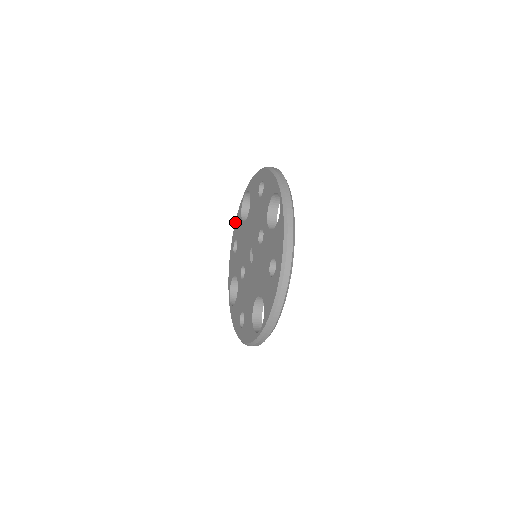
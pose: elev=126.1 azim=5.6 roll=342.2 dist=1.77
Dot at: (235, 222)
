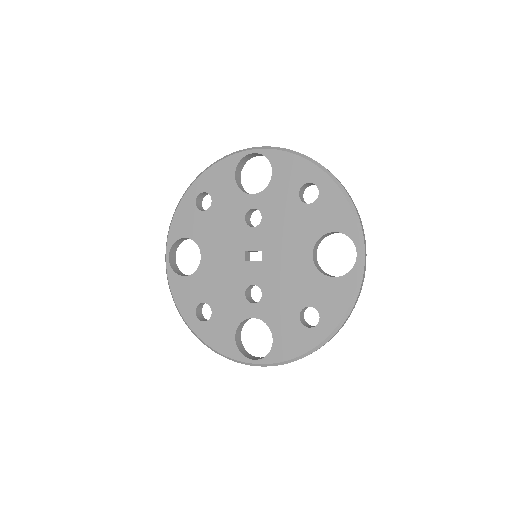
Dot at: (175, 301)
